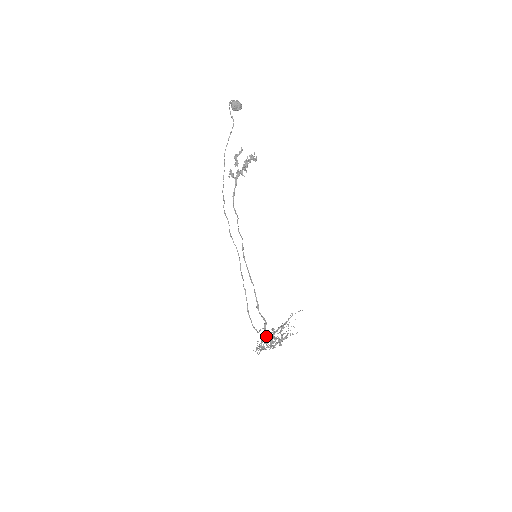
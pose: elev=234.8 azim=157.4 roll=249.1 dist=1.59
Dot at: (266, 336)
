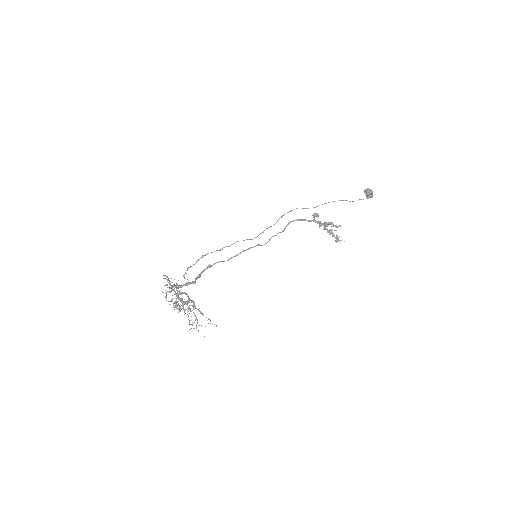
Dot at: (182, 286)
